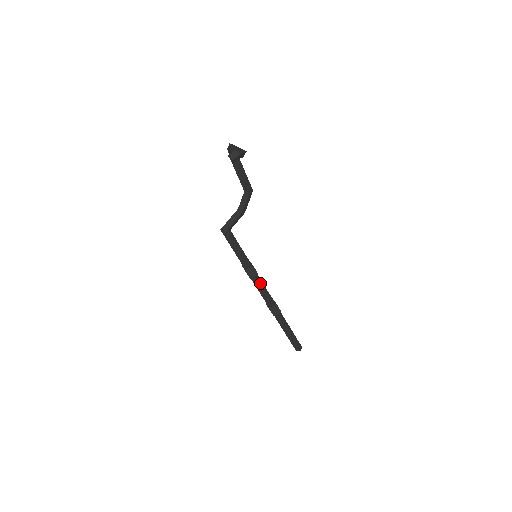
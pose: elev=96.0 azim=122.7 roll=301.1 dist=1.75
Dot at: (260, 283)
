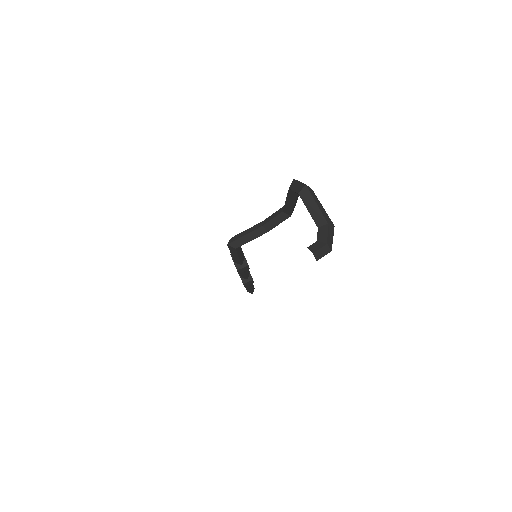
Dot at: occluded
